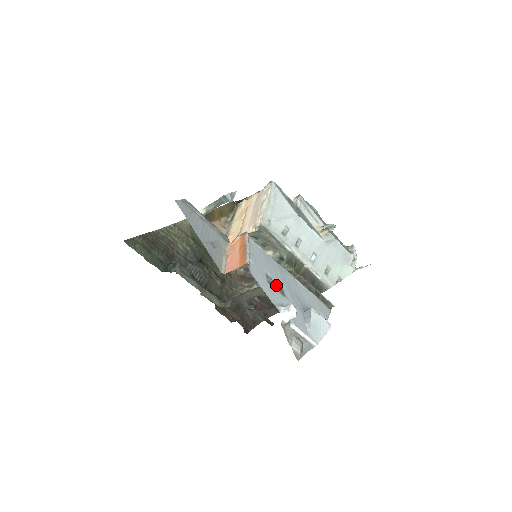
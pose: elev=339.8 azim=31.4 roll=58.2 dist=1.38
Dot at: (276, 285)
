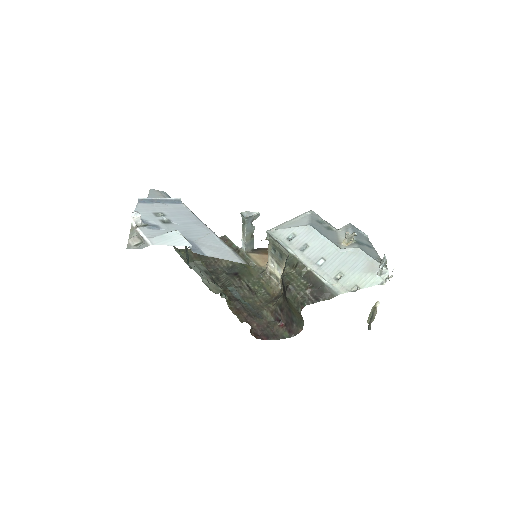
Dot at: (165, 219)
